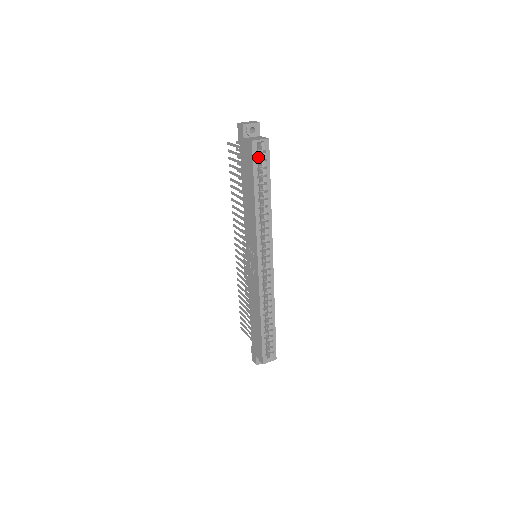
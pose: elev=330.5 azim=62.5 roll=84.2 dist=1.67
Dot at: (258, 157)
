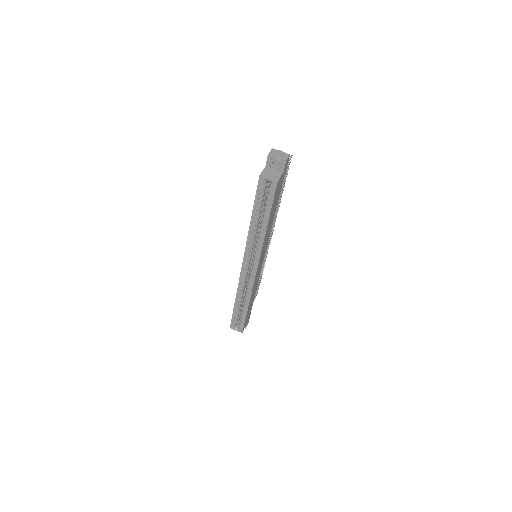
Dot at: (264, 190)
